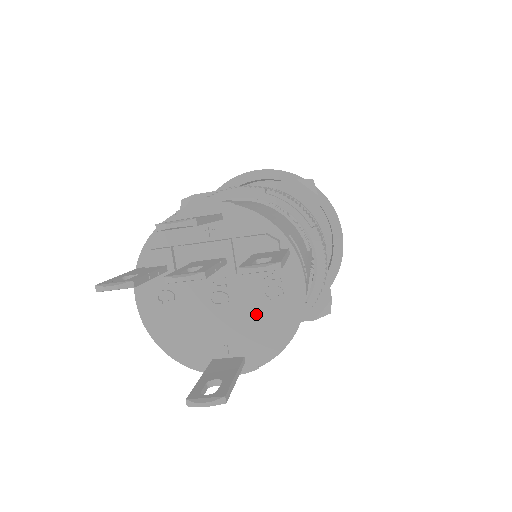
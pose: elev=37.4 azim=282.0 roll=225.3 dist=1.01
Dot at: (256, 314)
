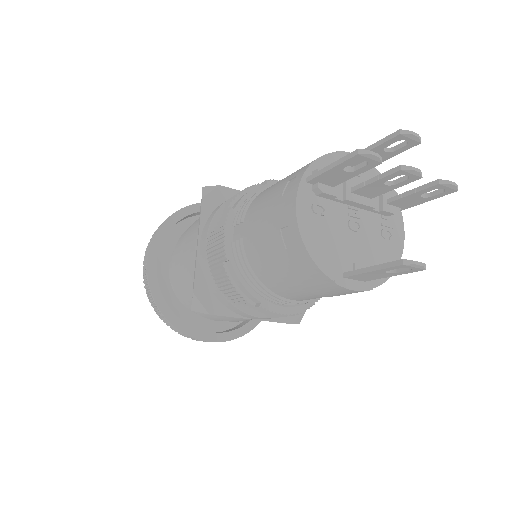
Dot at: (376, 246)
